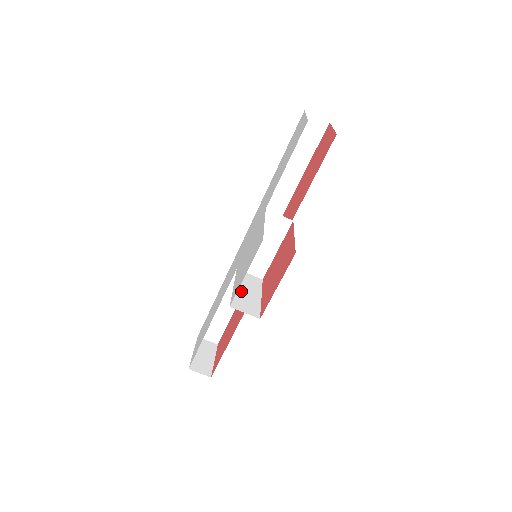
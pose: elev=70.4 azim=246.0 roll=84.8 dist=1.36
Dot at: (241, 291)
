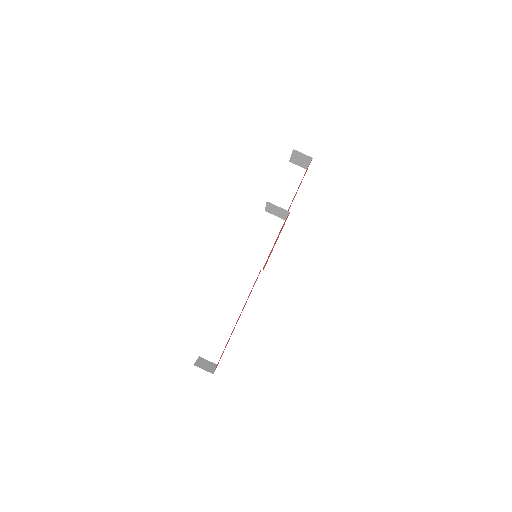
Dot at: occluded
